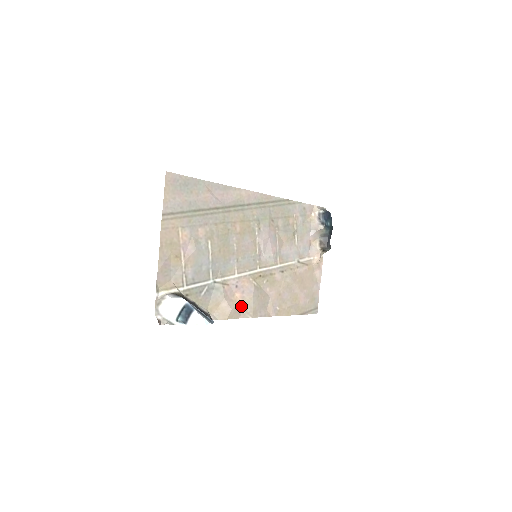
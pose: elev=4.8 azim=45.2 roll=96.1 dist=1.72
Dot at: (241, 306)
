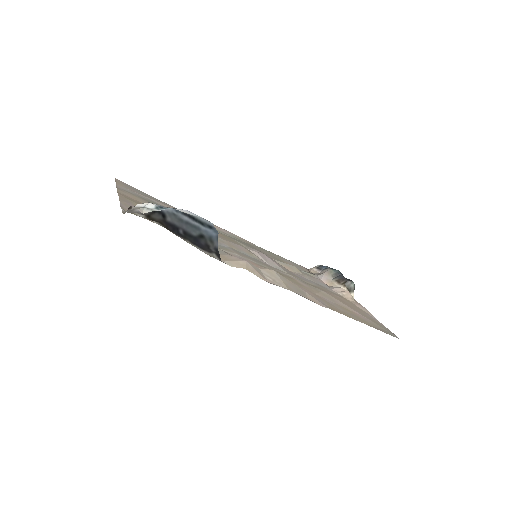
Dot at: (262, 273)
